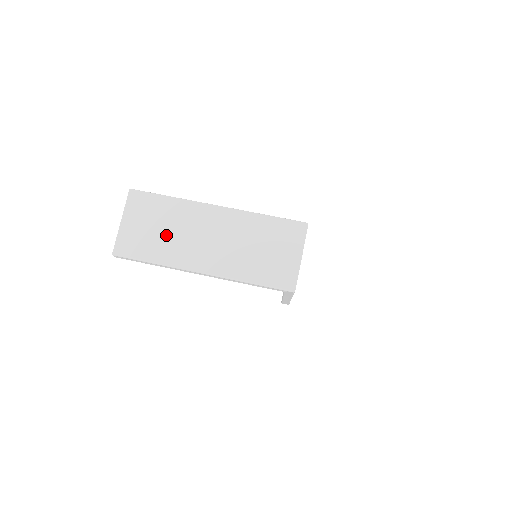
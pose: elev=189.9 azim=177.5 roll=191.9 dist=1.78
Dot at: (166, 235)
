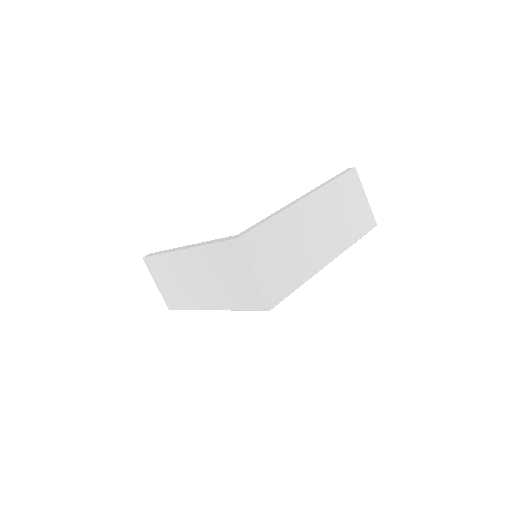
Dot at: (178, 287)
